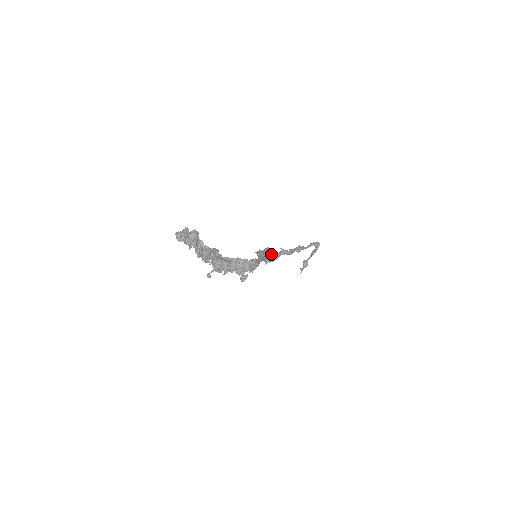
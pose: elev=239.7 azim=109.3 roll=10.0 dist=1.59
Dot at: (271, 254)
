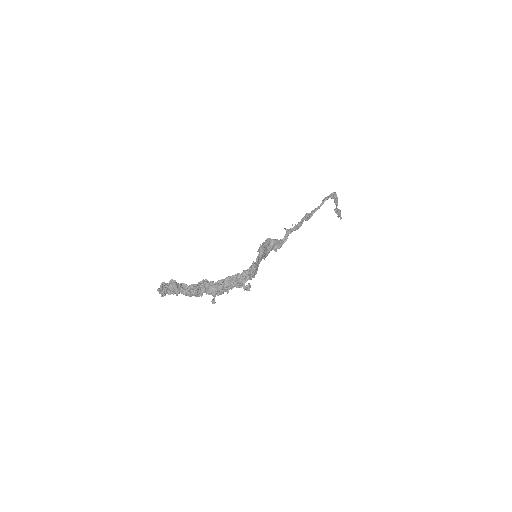
Dot at: (274, 243)
